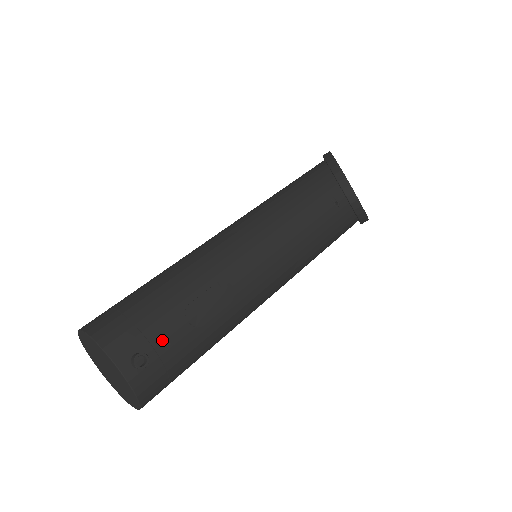
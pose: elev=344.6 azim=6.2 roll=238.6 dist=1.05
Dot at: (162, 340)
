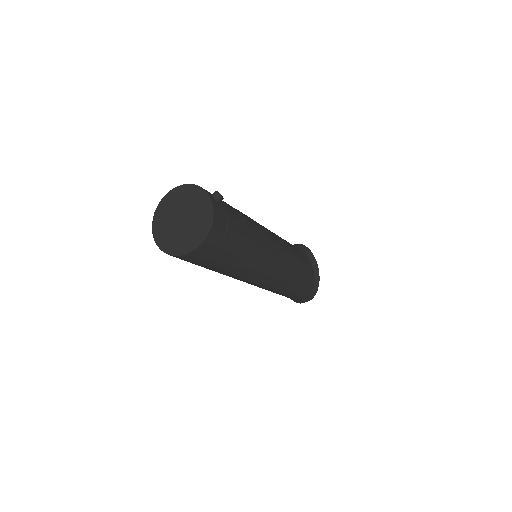
Dot at: occluded
